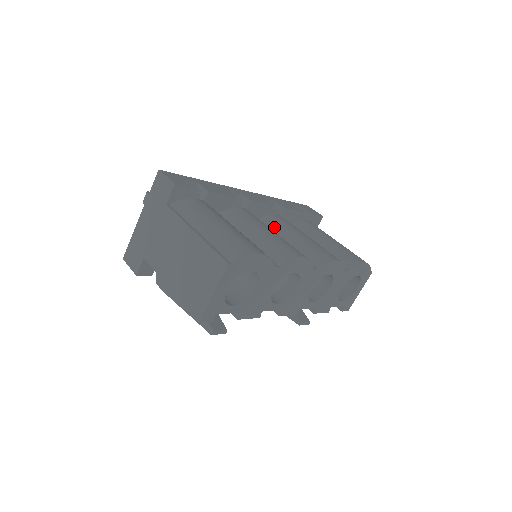
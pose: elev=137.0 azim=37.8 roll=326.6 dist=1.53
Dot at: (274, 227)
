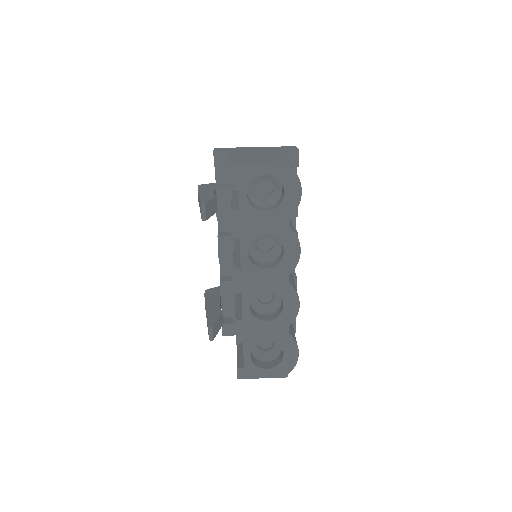
Dot at: occluded
